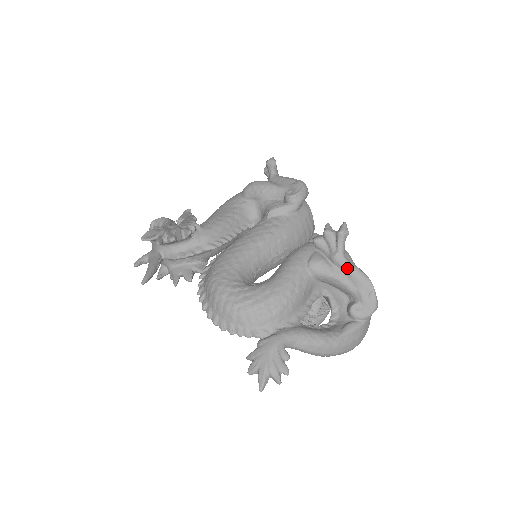
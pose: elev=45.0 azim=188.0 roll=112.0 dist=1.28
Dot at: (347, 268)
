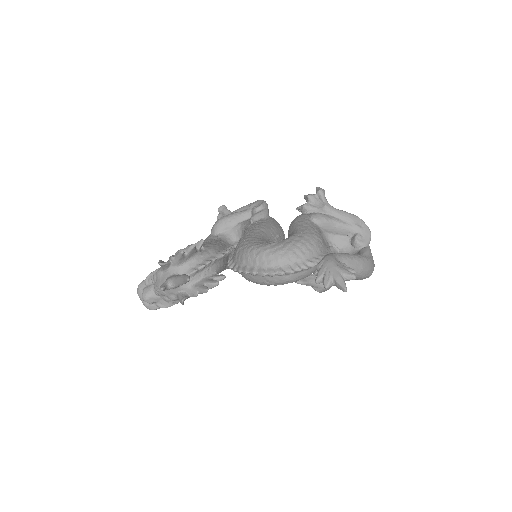
Dot at: (337, 212)
